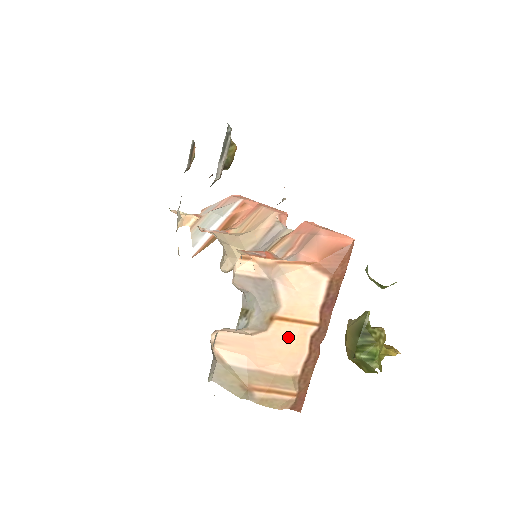
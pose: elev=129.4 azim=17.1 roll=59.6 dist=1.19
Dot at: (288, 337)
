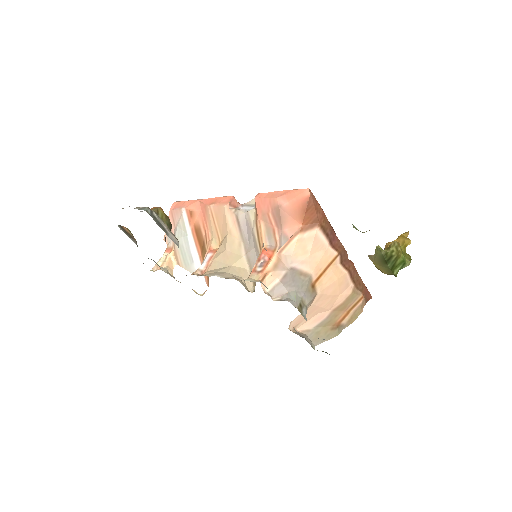
Dot at: (330, 281)
